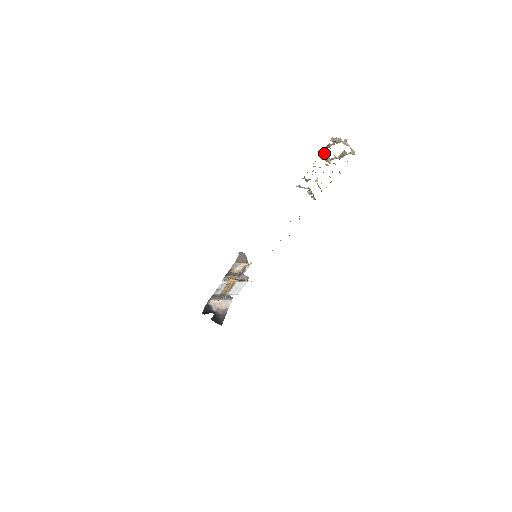
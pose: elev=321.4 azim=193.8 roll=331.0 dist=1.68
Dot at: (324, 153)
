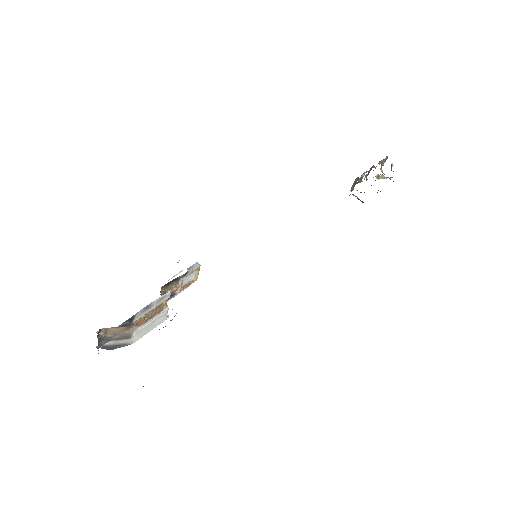
Dot at: occluded
